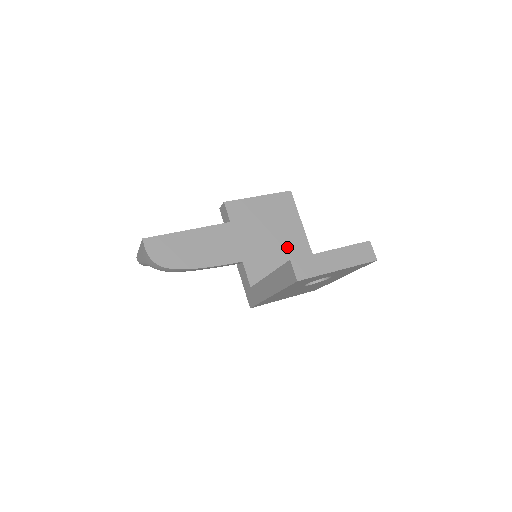
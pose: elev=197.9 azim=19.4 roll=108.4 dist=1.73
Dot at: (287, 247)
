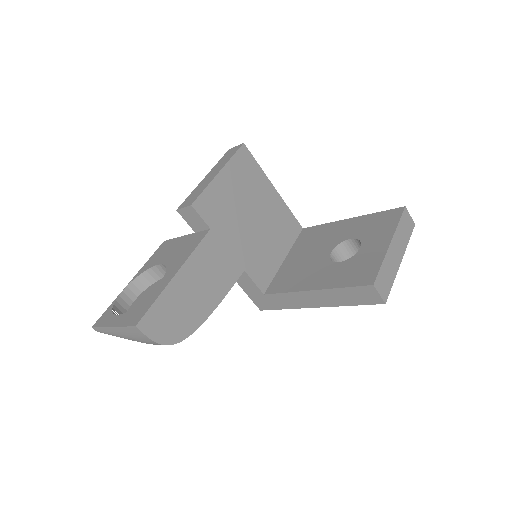
Dot at: (271, 221)
